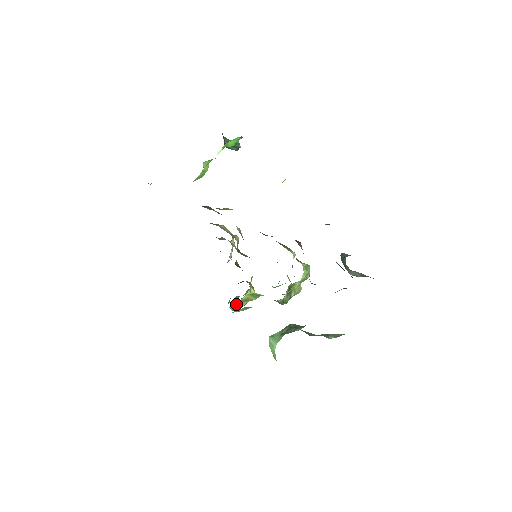
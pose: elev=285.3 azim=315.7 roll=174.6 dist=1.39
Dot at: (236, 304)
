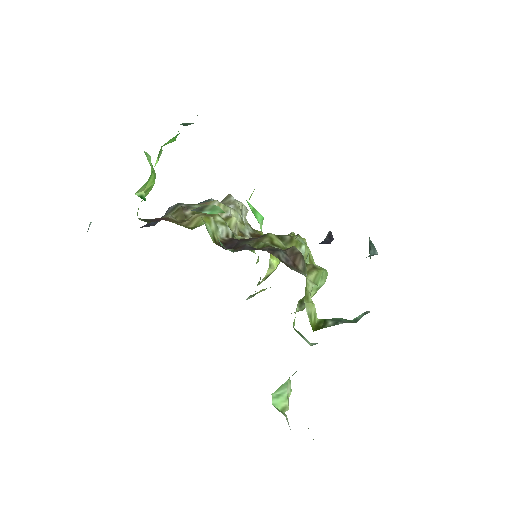
Dot at: (253, 294)
